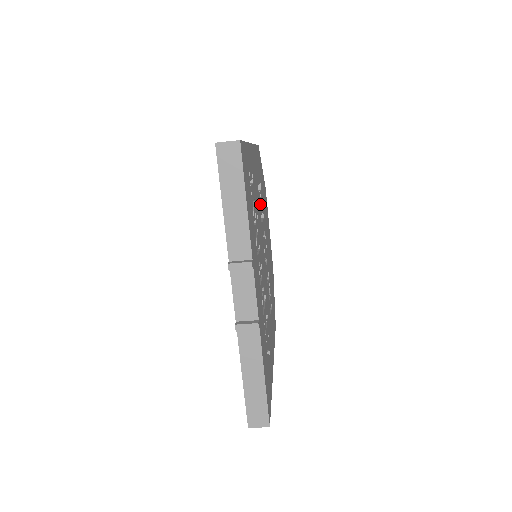
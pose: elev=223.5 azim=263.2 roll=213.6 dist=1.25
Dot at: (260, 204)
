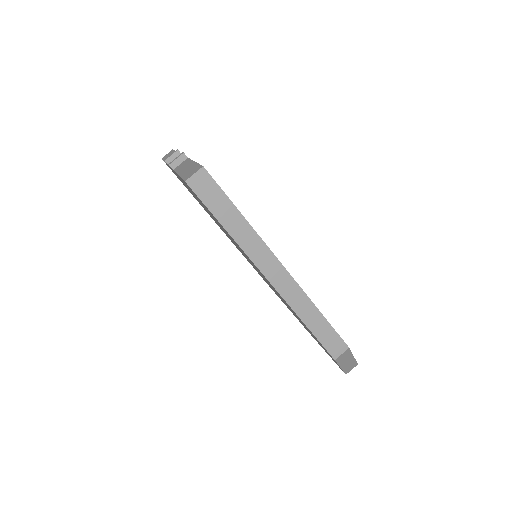
Dot at: occluded
